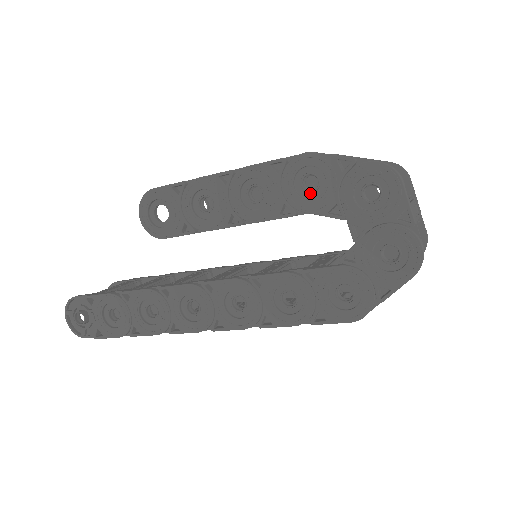
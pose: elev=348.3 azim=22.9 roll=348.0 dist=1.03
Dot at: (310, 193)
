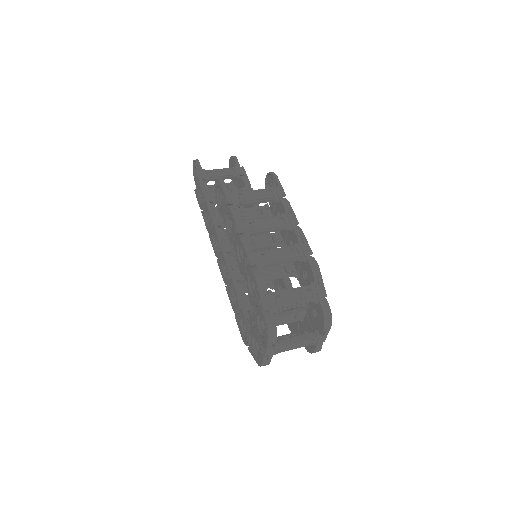
Dot at: (252, 288)
